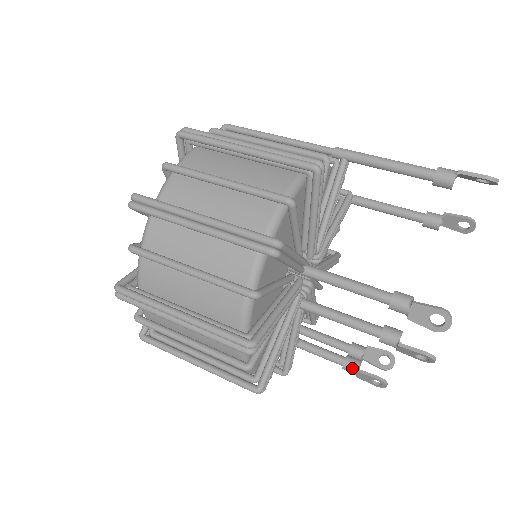
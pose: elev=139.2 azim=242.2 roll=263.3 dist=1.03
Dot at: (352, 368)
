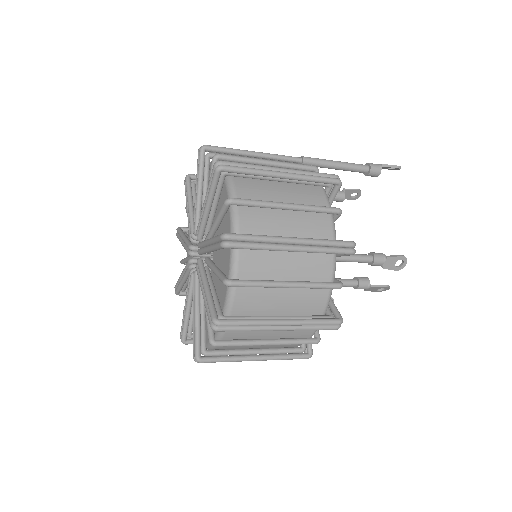
Dot at: occluded
